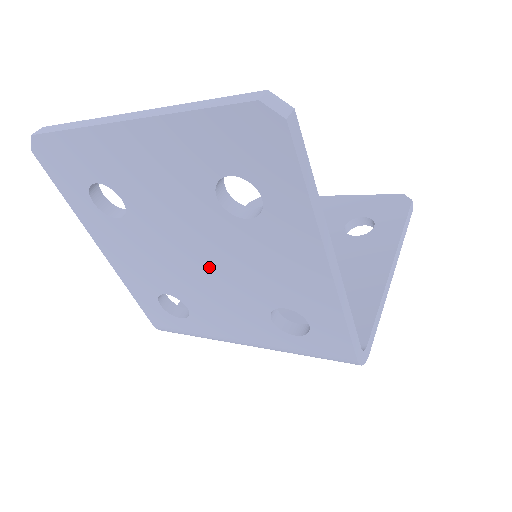
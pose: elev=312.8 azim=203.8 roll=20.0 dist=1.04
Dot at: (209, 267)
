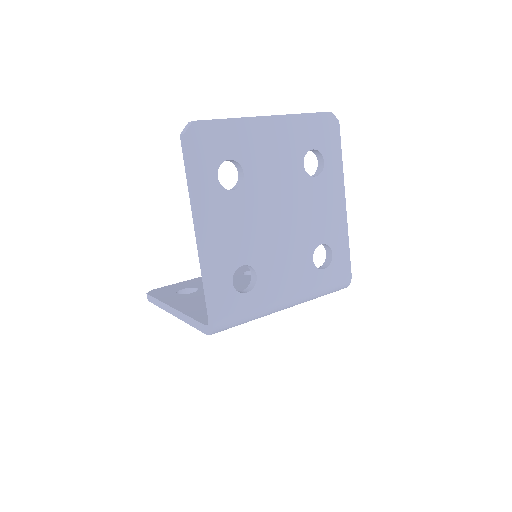
Dot at: (285, 222)
